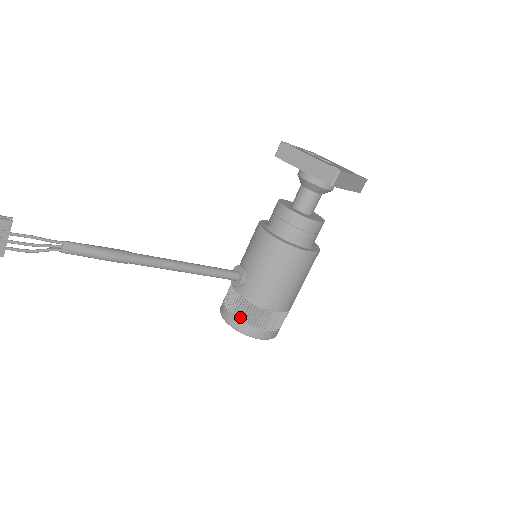
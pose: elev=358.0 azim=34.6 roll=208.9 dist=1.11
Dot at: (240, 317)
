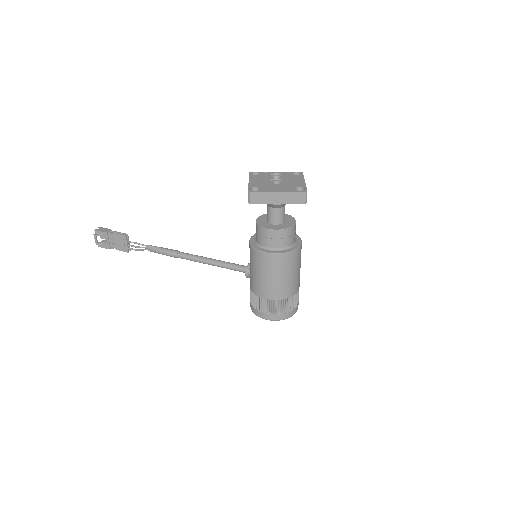
Dot at: (251, 300)
